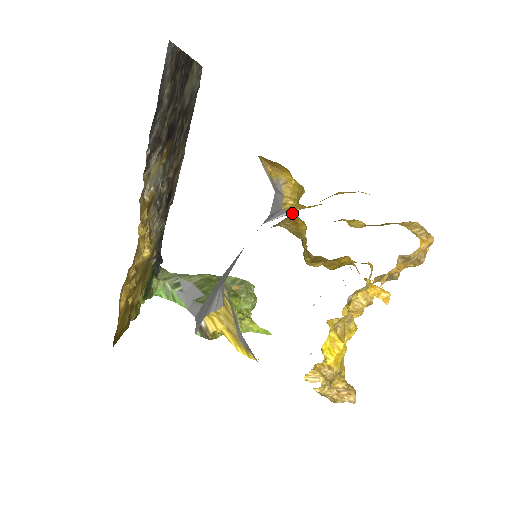
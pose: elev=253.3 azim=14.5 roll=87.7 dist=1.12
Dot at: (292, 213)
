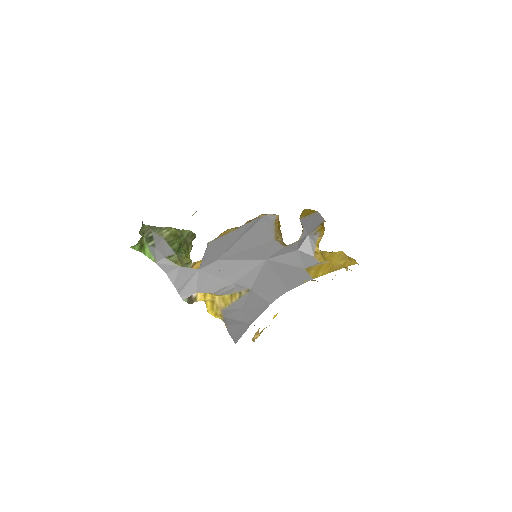
Dot at: (278, 219)
